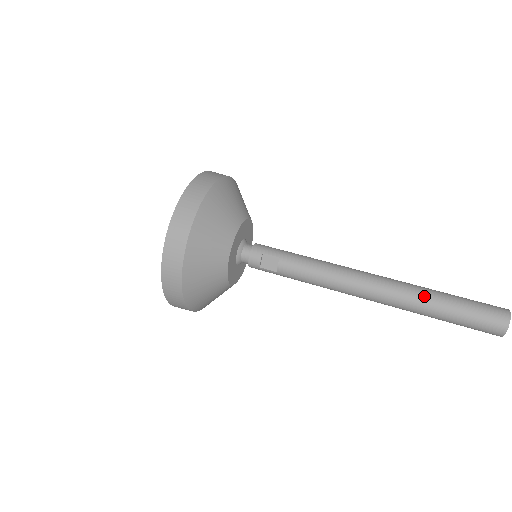
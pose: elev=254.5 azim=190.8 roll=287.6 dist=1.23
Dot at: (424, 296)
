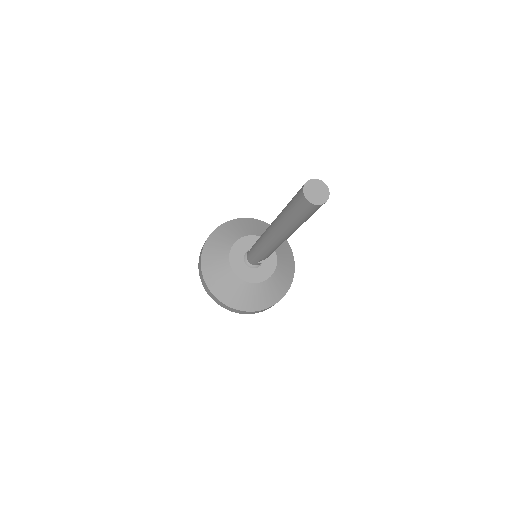
Dot at: occluded
